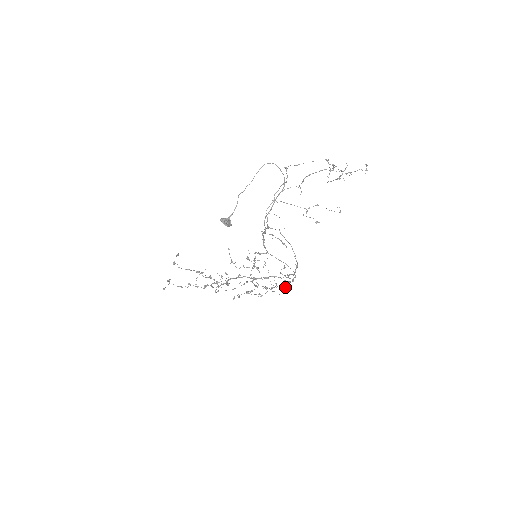
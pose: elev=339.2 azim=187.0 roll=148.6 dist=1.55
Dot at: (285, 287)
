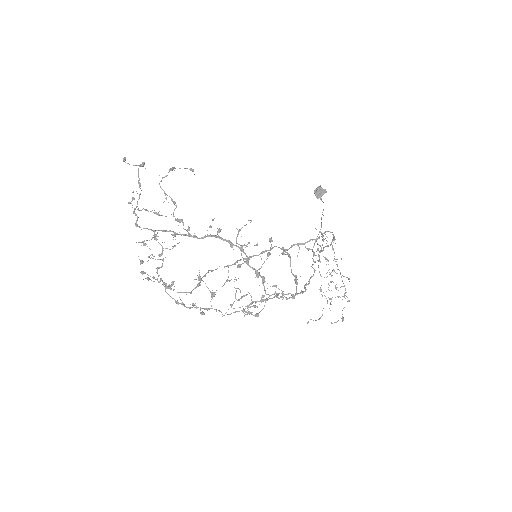
Dot at: (268, 299)
